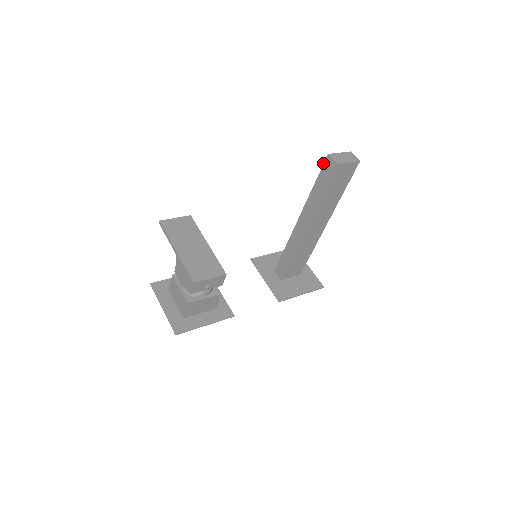
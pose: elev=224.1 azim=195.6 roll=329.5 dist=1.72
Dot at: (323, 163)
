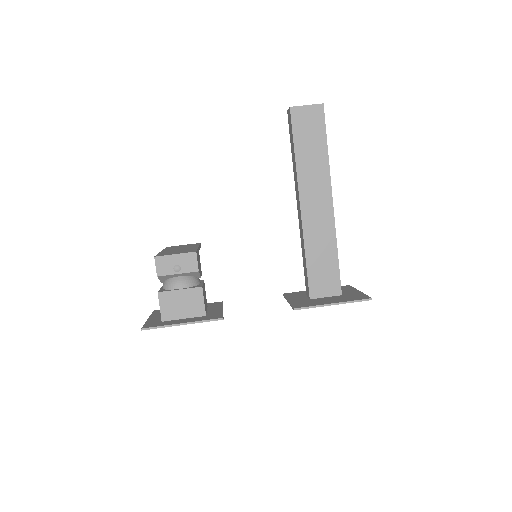
Dot at: occluded
